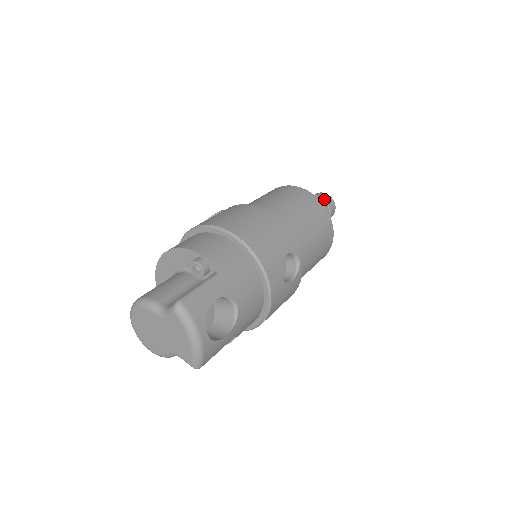
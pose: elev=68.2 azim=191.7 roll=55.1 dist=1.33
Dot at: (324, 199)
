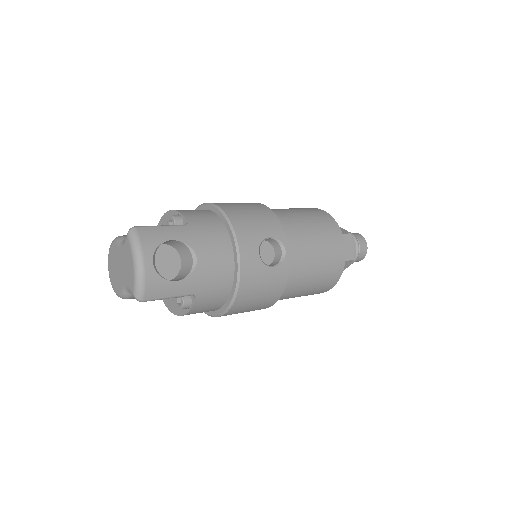
Dot at: (352, 234)
